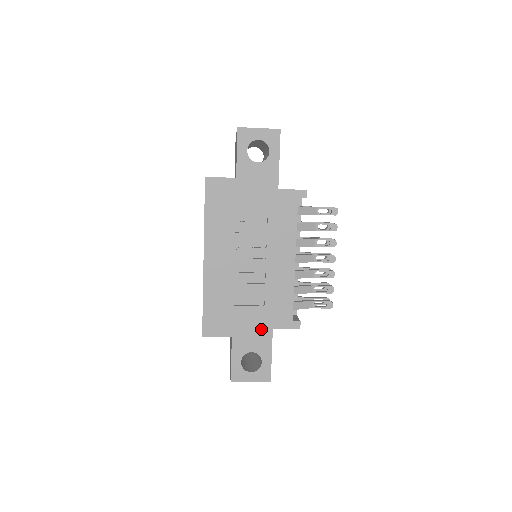
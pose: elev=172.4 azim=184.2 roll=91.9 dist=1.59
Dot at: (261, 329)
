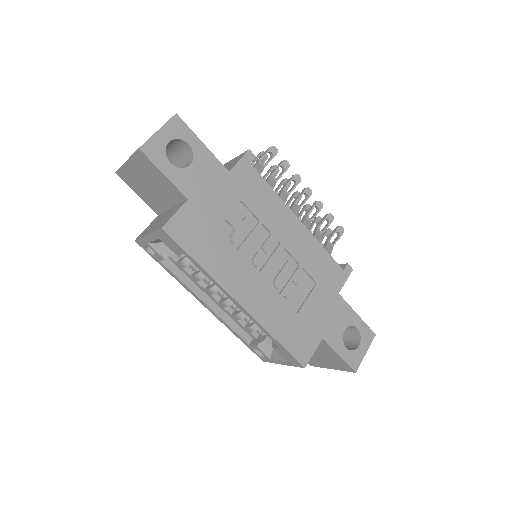
Dot at: (332, 304)
